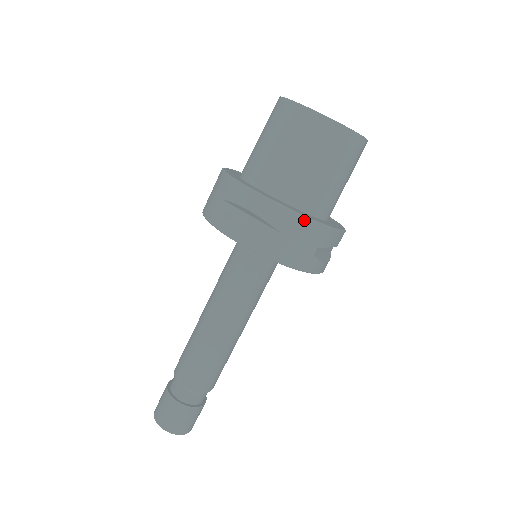
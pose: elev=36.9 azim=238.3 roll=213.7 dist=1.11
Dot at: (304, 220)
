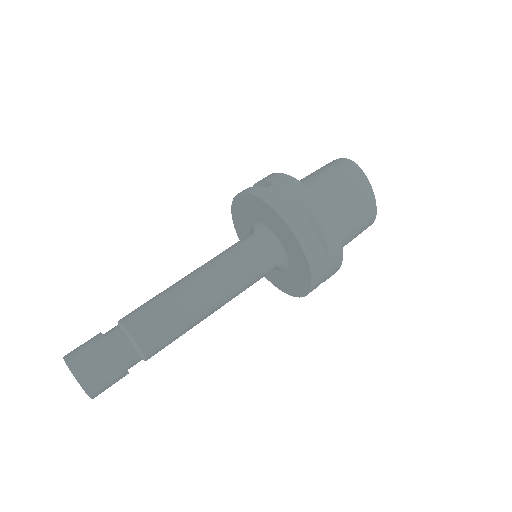
Dot at: (341, 258)
